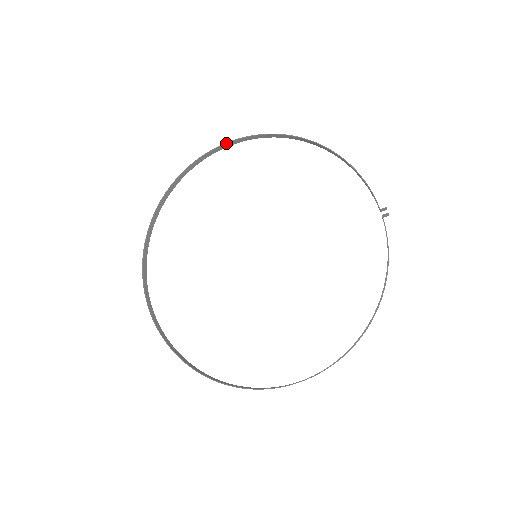
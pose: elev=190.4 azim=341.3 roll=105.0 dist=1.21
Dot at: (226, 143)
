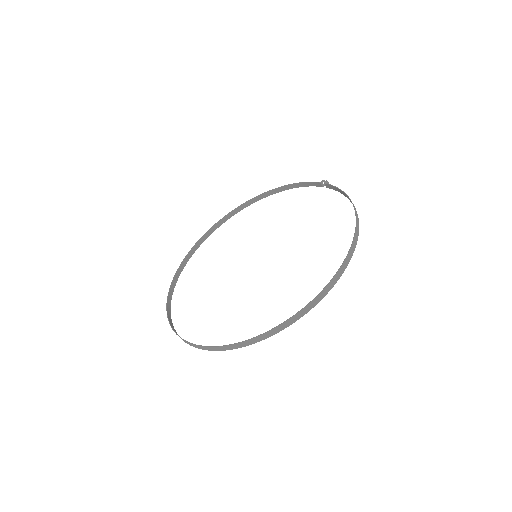
Dot at: (206, 232)
